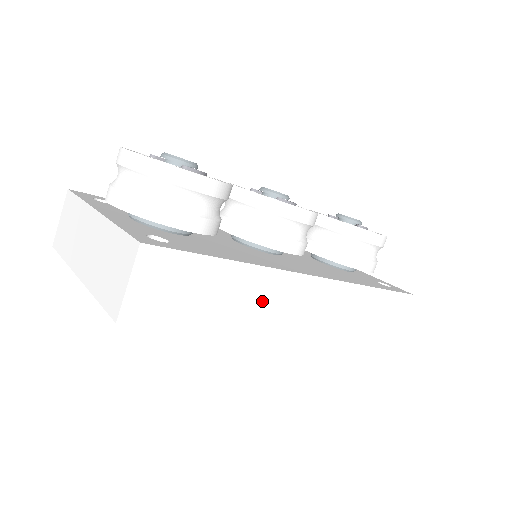
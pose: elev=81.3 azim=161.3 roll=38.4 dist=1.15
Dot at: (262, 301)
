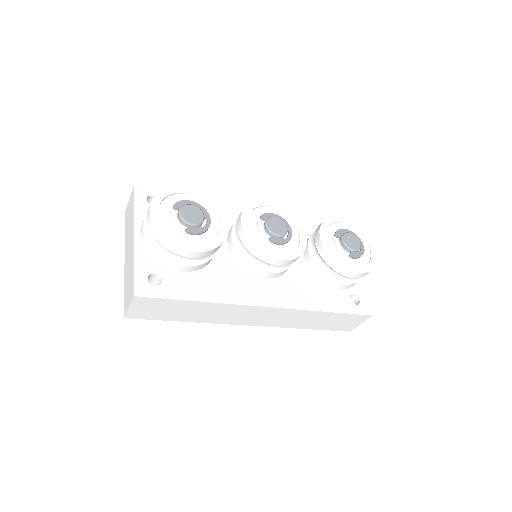
Dot at: (223, 314)
